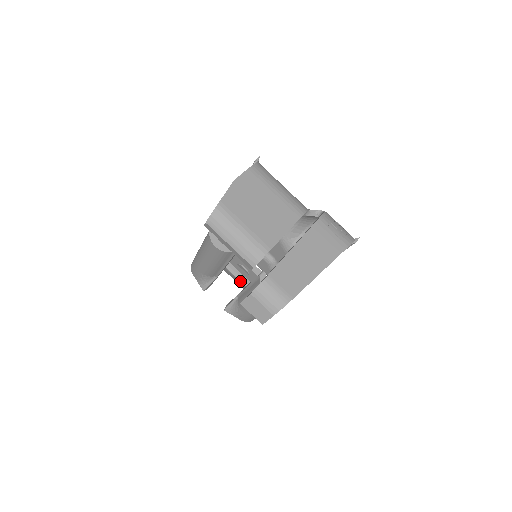
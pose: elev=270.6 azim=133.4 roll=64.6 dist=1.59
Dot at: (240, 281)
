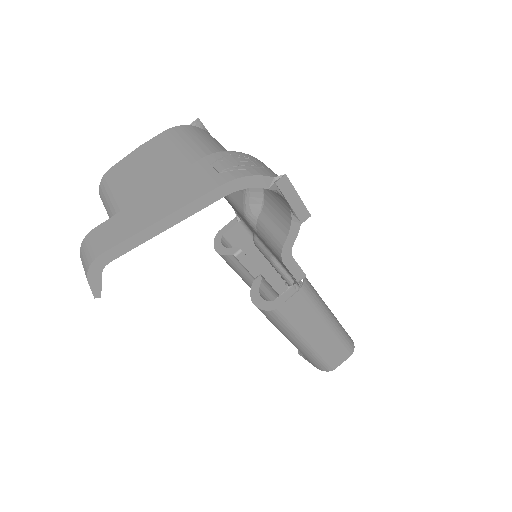
Dot at: occluded
